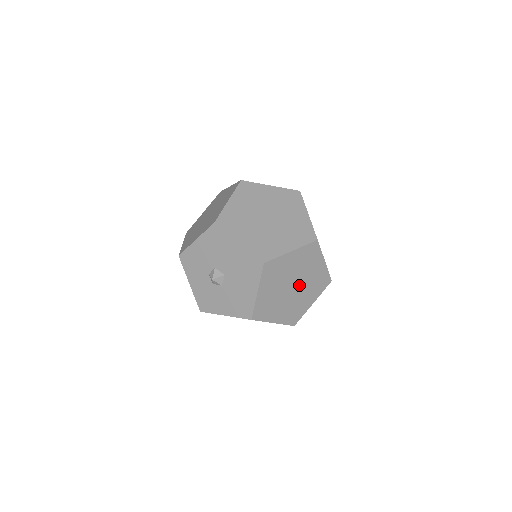
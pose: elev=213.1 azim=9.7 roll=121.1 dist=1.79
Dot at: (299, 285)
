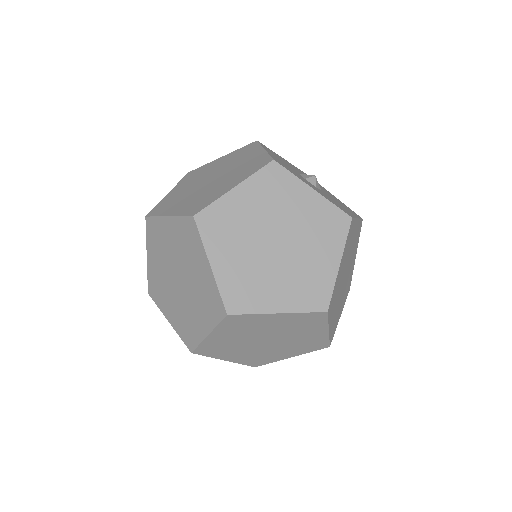
Dot at: (274, 336)
